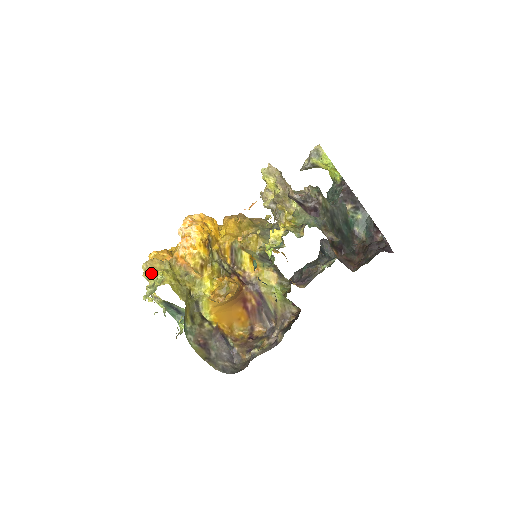
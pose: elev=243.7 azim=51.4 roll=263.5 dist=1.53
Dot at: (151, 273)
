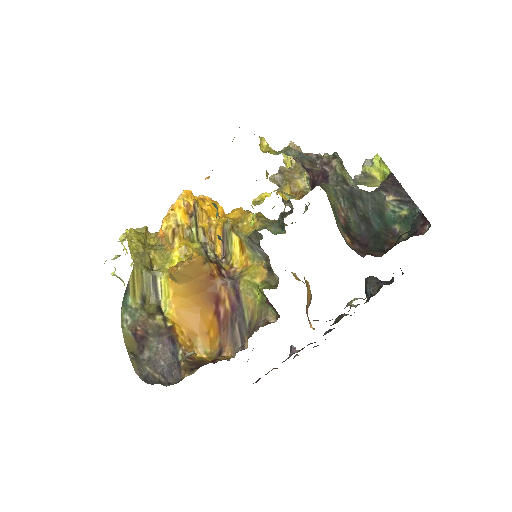
Dot at: (123, 234)
